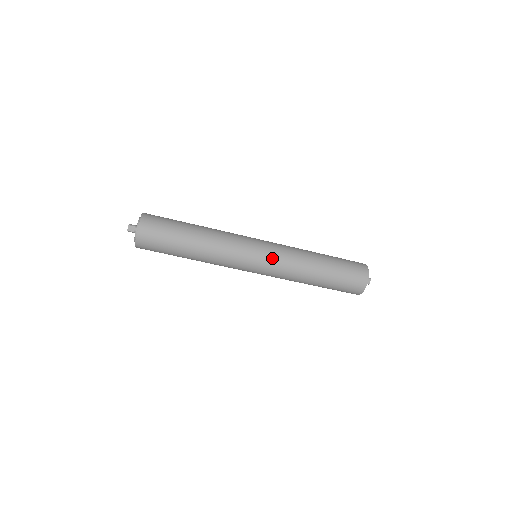
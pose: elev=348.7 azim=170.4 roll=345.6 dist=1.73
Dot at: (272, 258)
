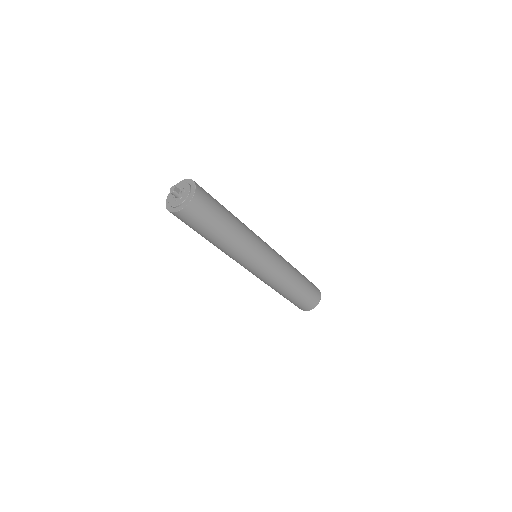
Dot at: (276, 253)
